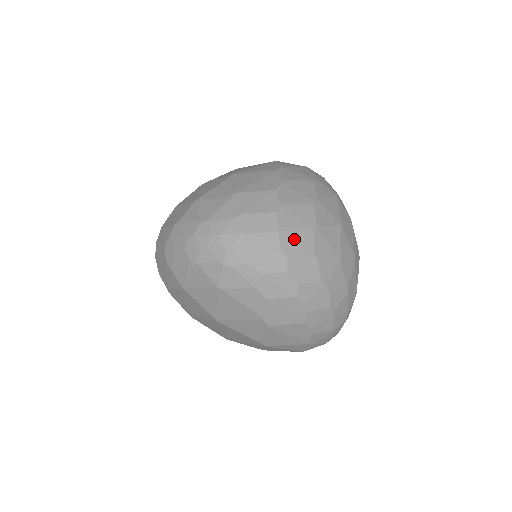
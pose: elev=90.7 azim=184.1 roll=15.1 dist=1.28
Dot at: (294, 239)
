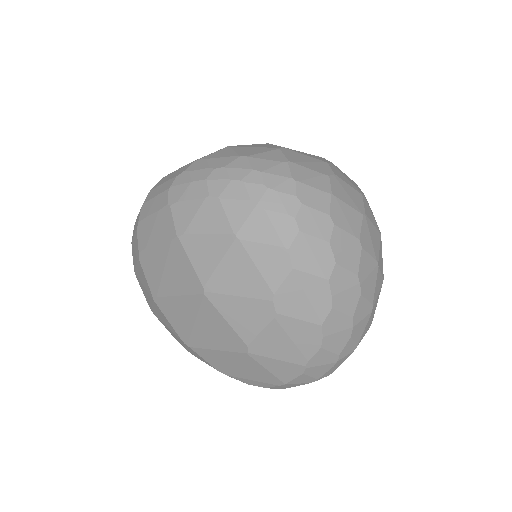
Dot at: (344, 211)
